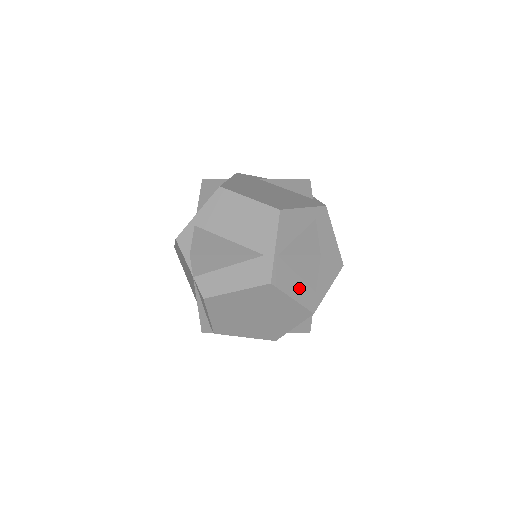
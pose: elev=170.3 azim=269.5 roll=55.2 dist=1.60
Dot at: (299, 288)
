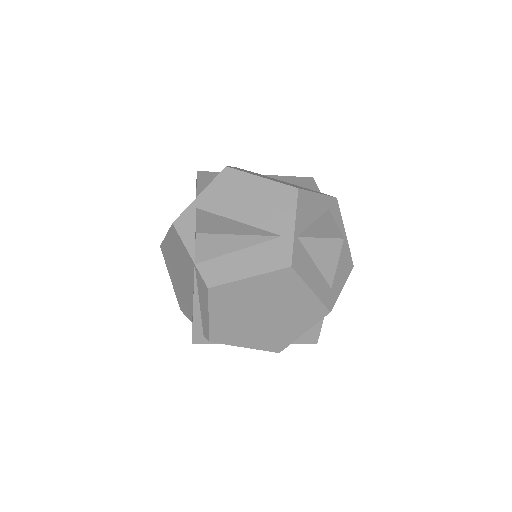
Dot at: (317, 279)
